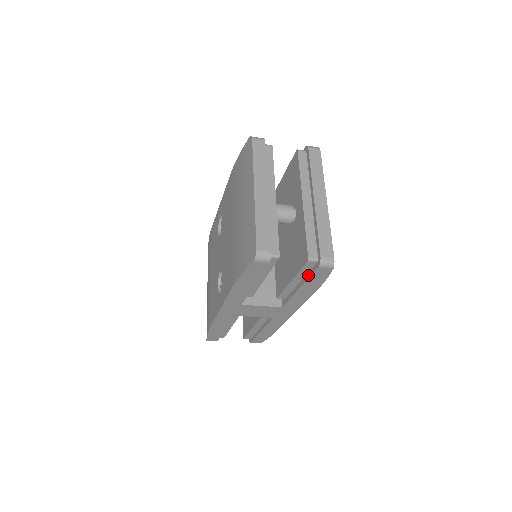
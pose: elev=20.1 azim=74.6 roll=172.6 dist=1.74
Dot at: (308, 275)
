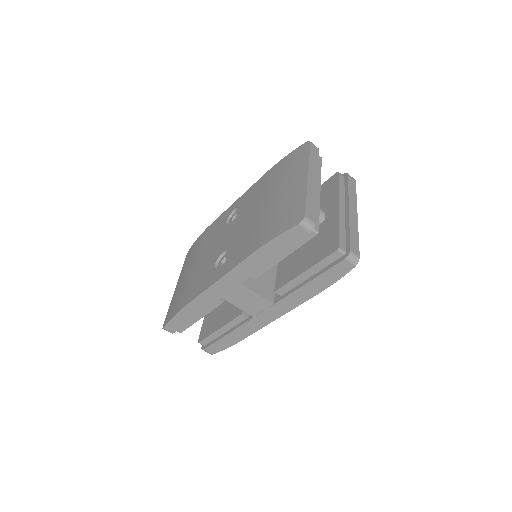
Dot at: (327, 268)
